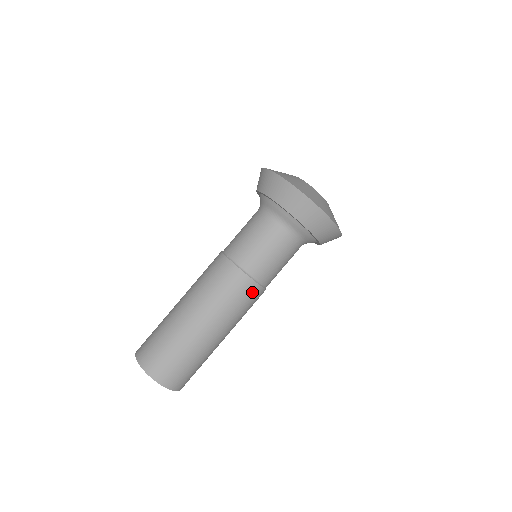
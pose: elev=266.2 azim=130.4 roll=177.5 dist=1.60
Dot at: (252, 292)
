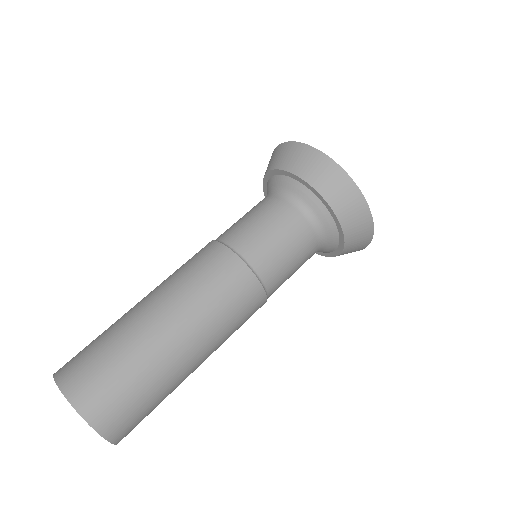
Dot at: (256, 307)
